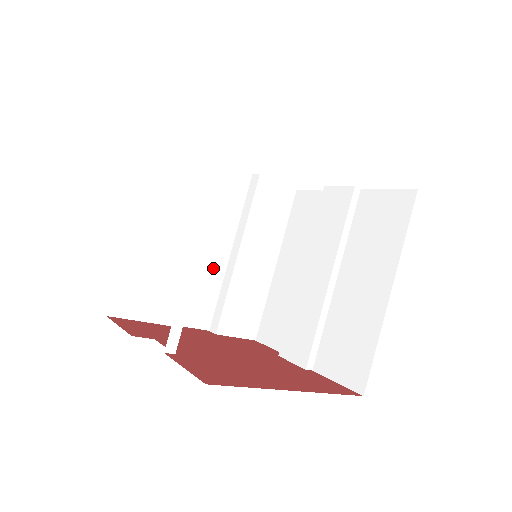
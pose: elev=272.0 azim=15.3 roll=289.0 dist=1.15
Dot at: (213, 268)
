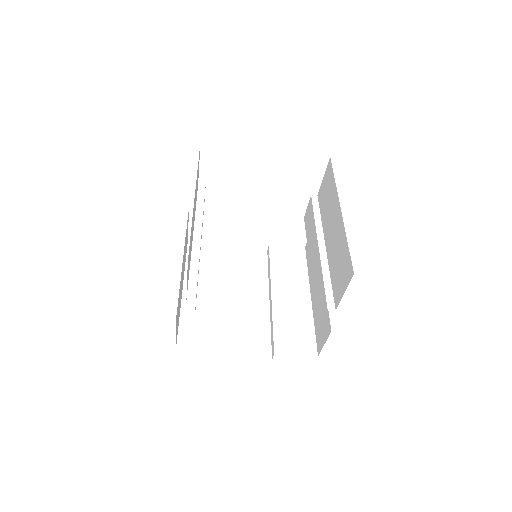
Dot at: (258, 313)
